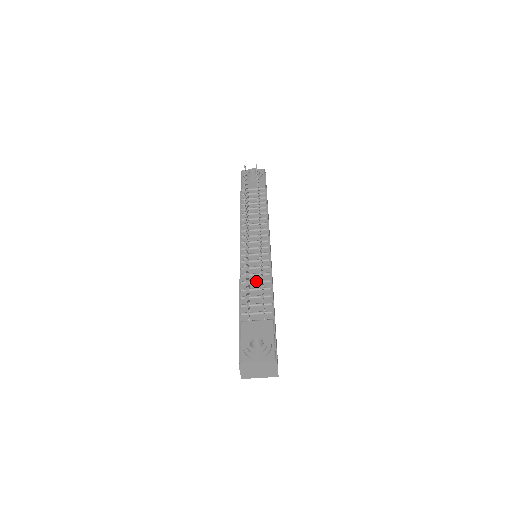
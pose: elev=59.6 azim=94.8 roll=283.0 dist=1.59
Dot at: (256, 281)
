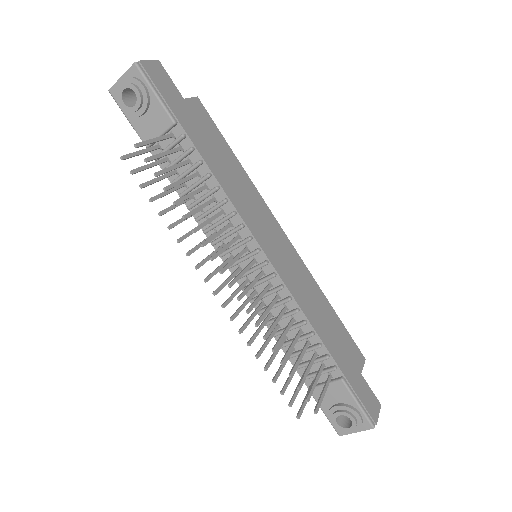
Dot at: (289, 330)
